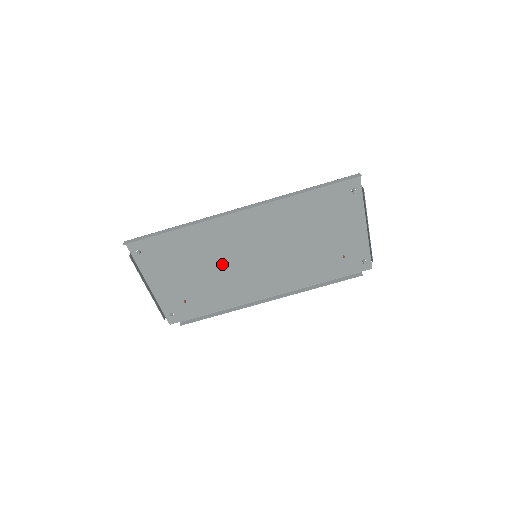
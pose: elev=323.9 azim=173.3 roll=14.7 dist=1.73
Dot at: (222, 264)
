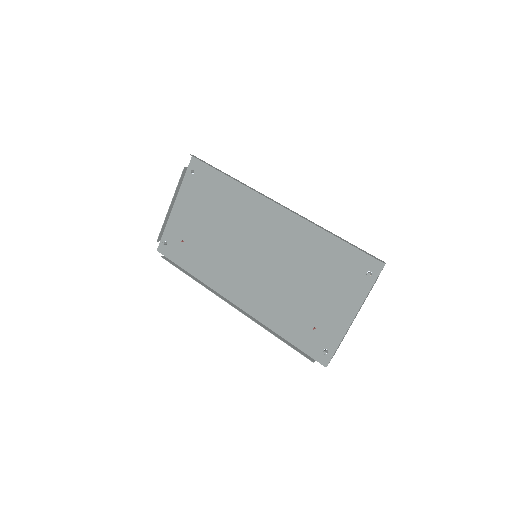
Dot at: (230, 238)
